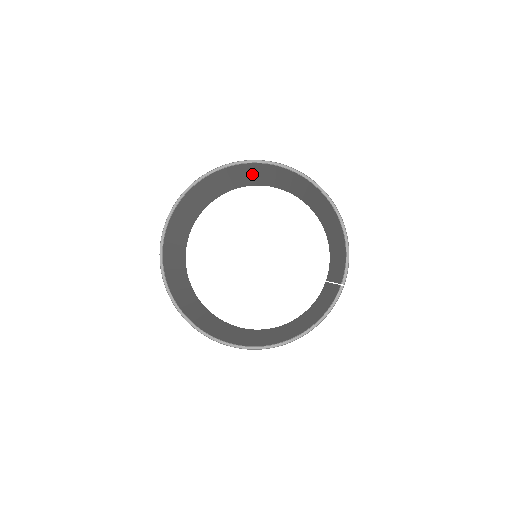
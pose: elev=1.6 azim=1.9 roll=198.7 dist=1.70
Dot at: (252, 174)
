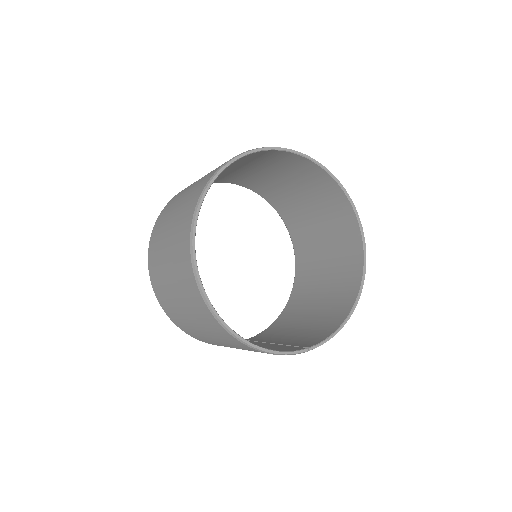
Dot at: (318, 214)
